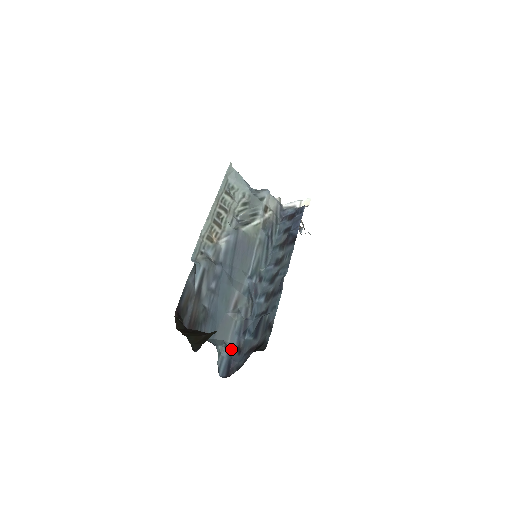
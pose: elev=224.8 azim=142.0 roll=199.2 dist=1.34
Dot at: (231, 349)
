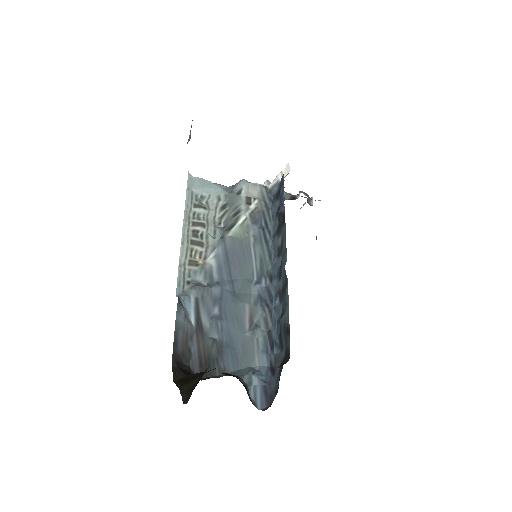
Dot at: (263, 373)
